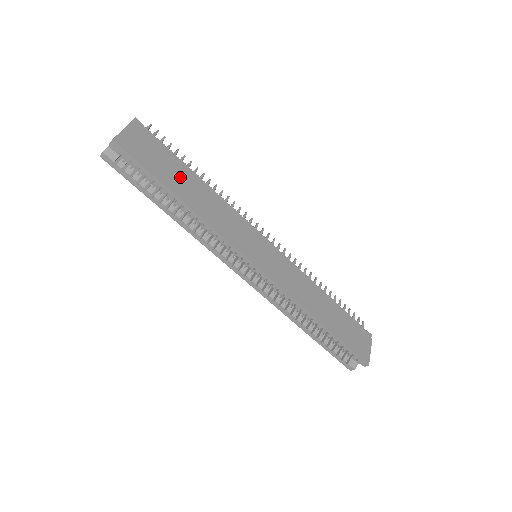
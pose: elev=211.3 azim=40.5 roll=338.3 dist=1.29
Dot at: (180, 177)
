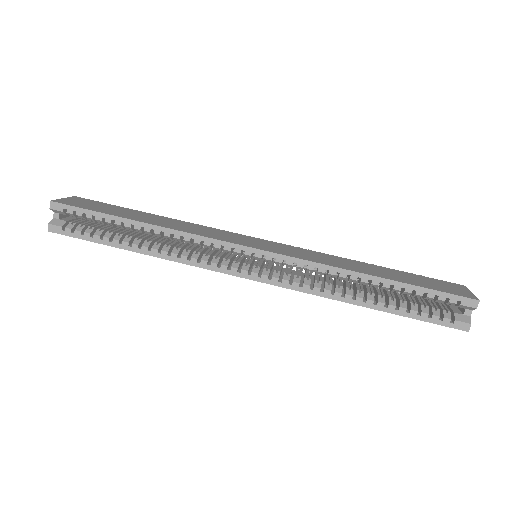
Dot at: (134, 214)
